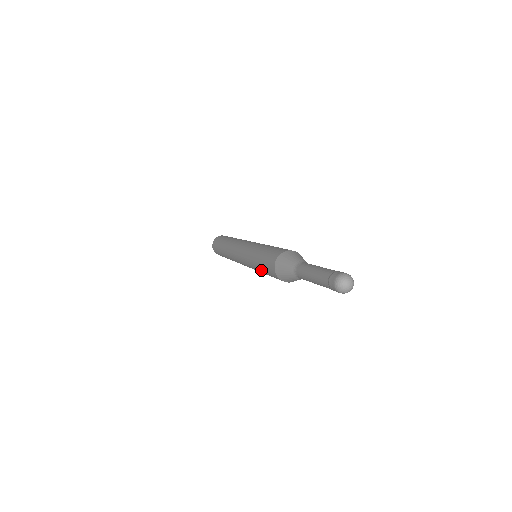
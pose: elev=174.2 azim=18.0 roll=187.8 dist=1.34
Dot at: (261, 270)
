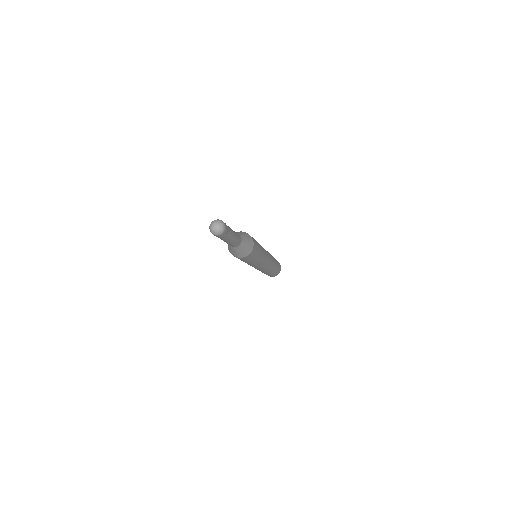
Dot at: occluded
